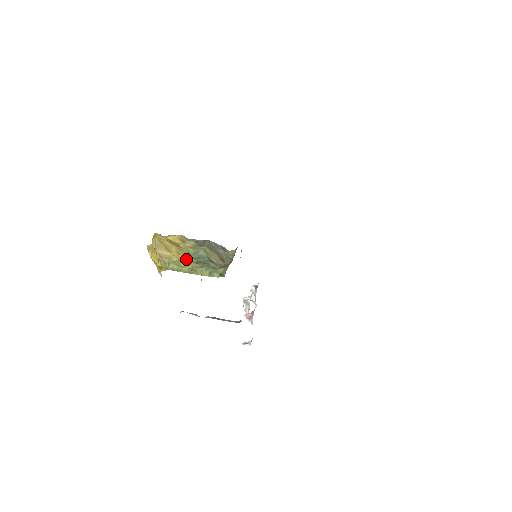
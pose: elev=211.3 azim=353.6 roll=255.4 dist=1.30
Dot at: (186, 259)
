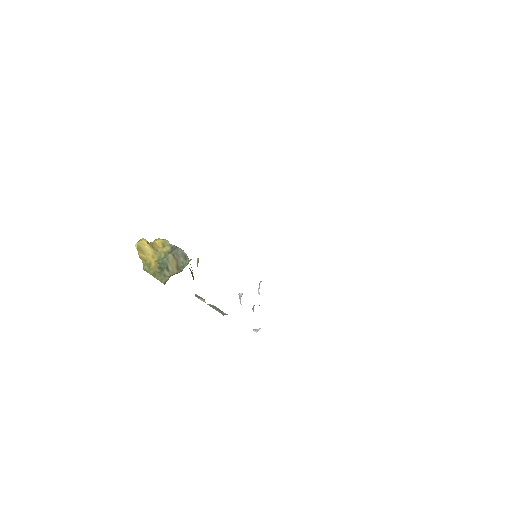
Dot at: (155, 263)
